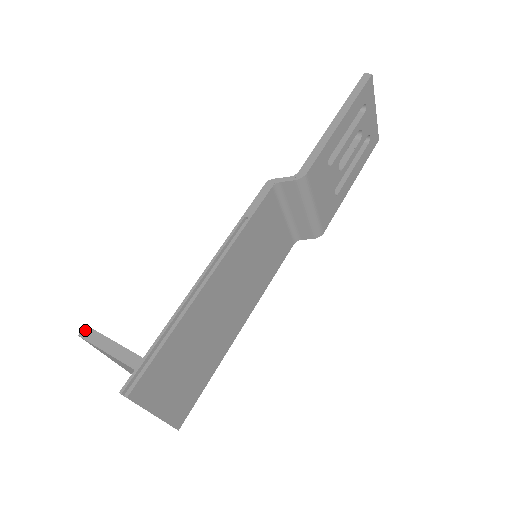
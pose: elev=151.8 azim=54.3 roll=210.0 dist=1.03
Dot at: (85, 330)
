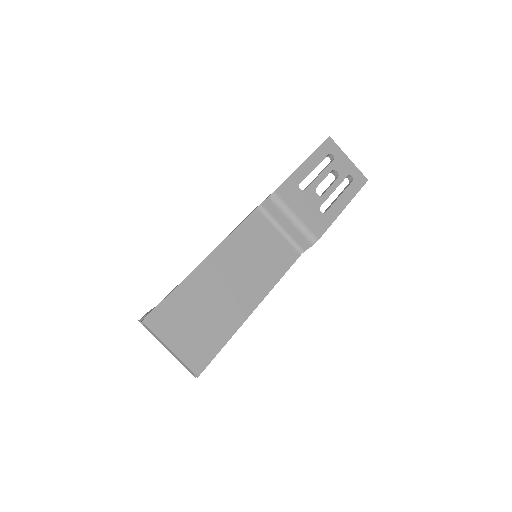
Dot at: occluded
